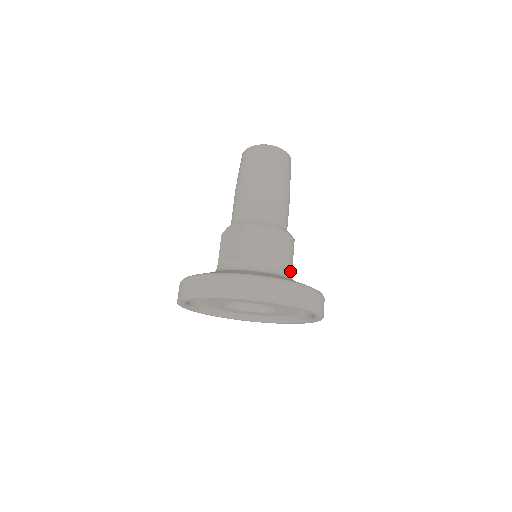
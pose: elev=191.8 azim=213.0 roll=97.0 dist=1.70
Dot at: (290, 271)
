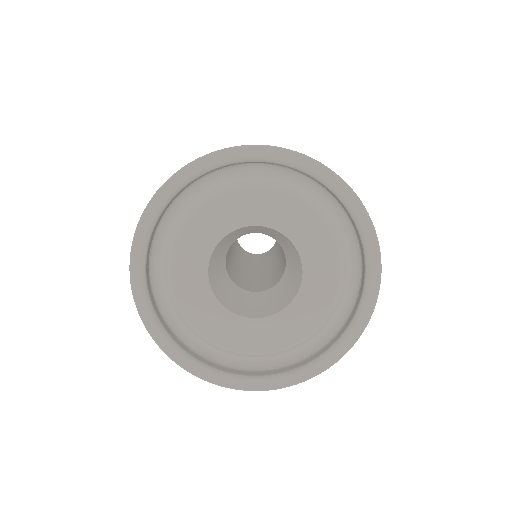
Dot at: occluded
